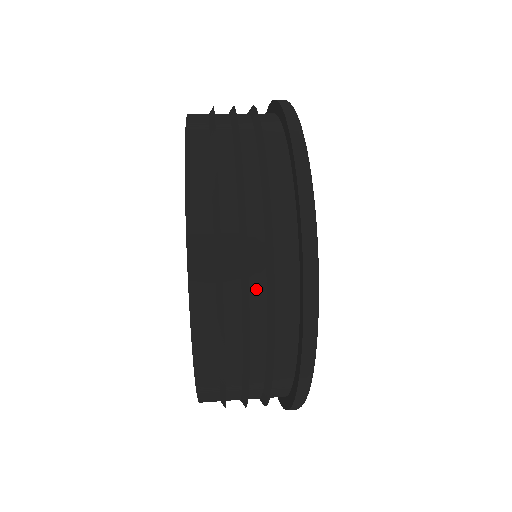
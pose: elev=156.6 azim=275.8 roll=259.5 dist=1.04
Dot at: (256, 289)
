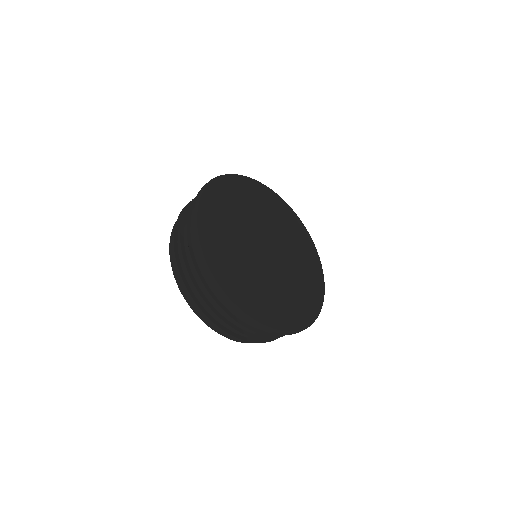
Dot at: occluded
